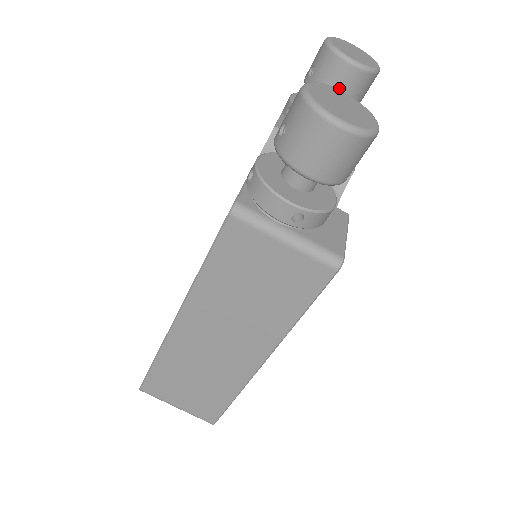
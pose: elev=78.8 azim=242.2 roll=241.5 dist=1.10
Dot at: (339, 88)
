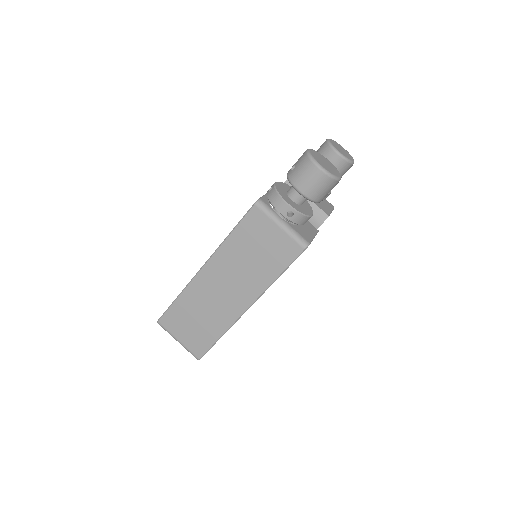
Dot at: occluded
